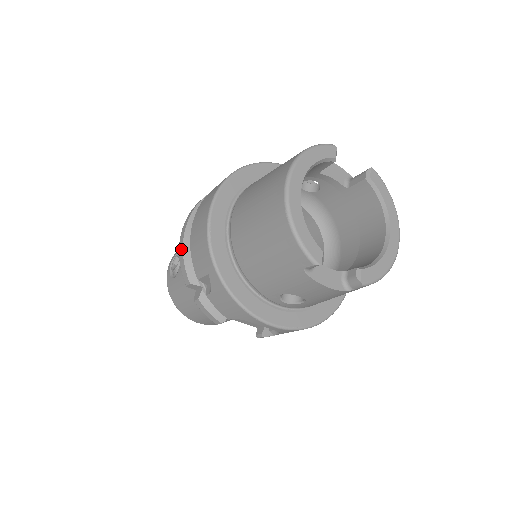
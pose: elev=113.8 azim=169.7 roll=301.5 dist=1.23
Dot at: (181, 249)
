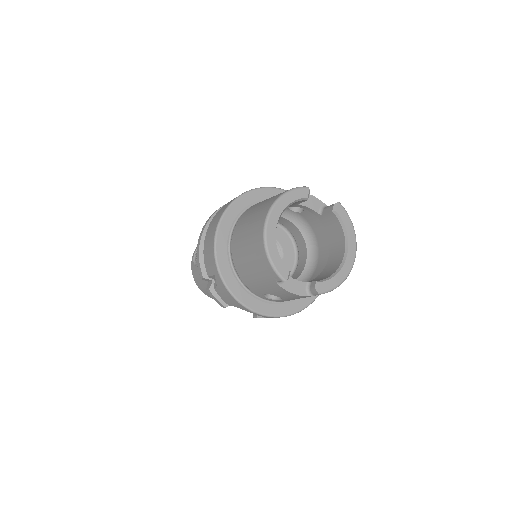
Dot at: (198, 251)
